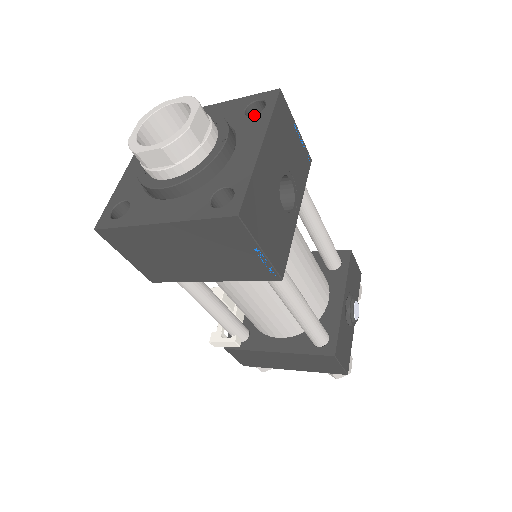
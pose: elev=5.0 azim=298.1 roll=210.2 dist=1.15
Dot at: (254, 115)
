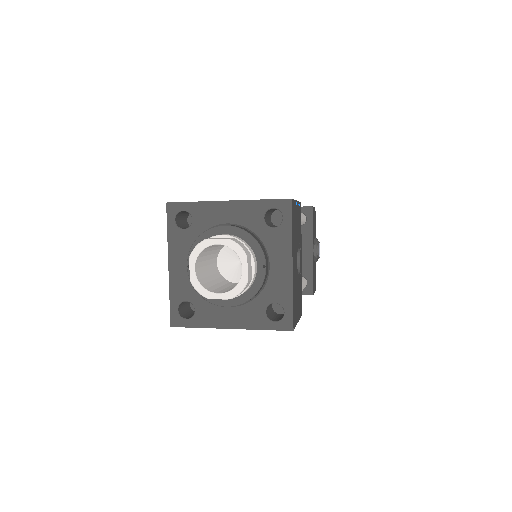
Dot at: (276, 228)
